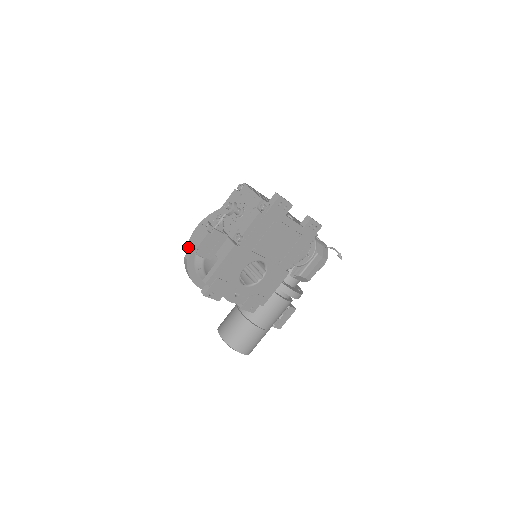
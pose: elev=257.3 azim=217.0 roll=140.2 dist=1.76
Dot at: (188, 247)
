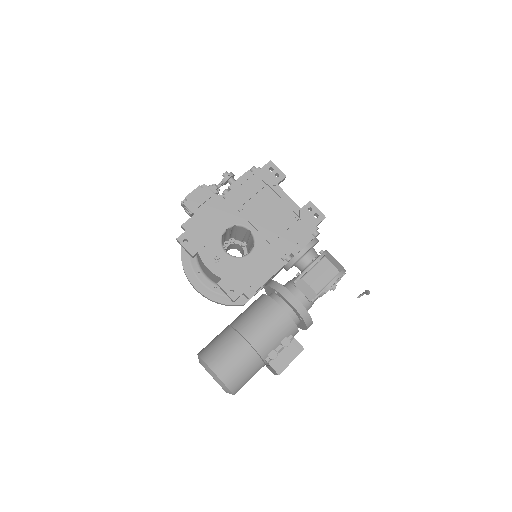
Dot at: (181, 204)
